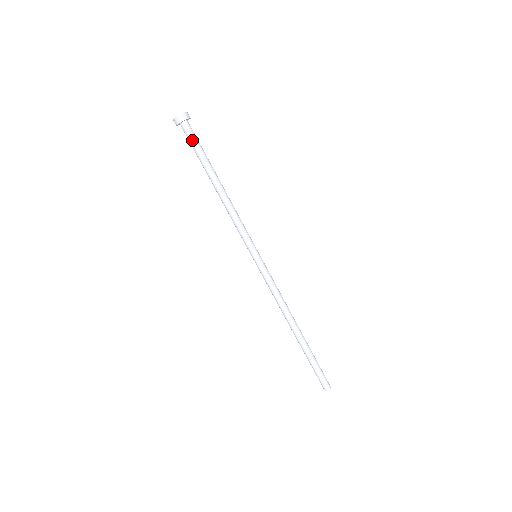
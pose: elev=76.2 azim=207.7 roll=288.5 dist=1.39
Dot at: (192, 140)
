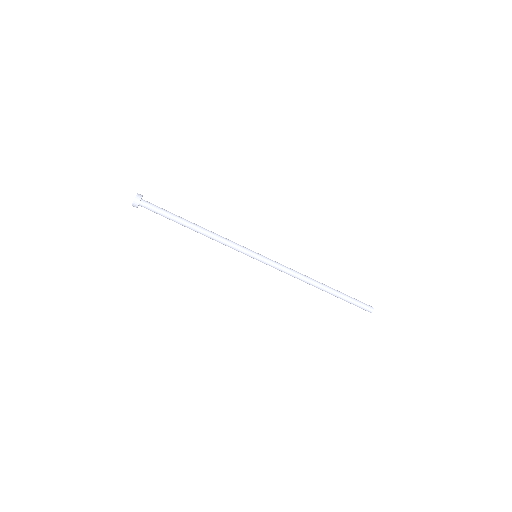
Dot at: (154, 212)
